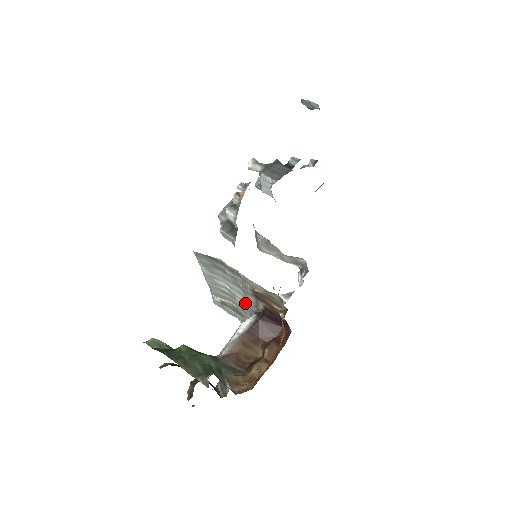
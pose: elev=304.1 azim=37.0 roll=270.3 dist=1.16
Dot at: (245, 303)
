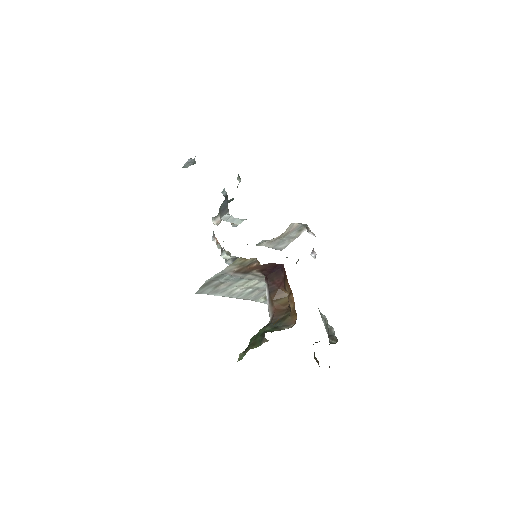
Dot at: (262, 283)
